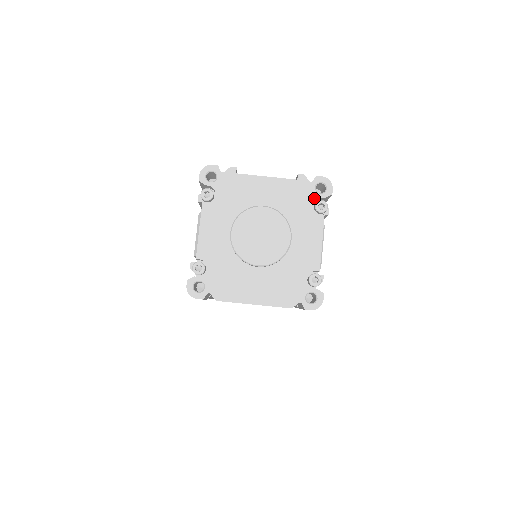
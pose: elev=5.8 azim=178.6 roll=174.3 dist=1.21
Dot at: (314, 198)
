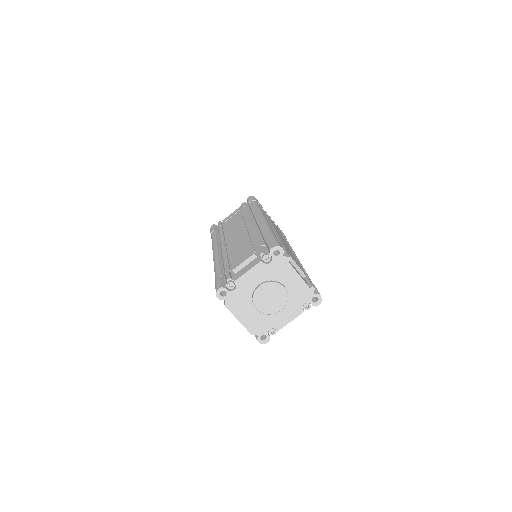
Dot at: (308, 301)
